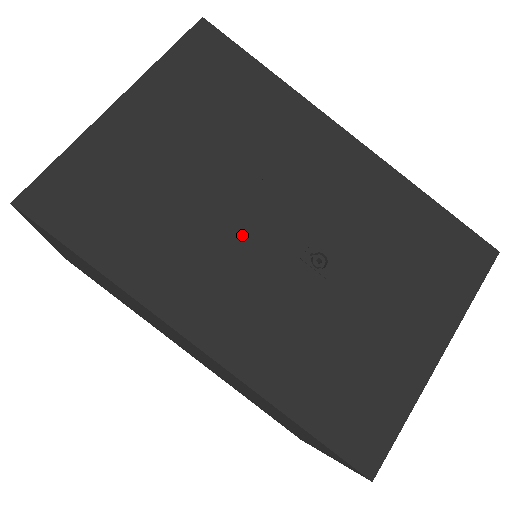
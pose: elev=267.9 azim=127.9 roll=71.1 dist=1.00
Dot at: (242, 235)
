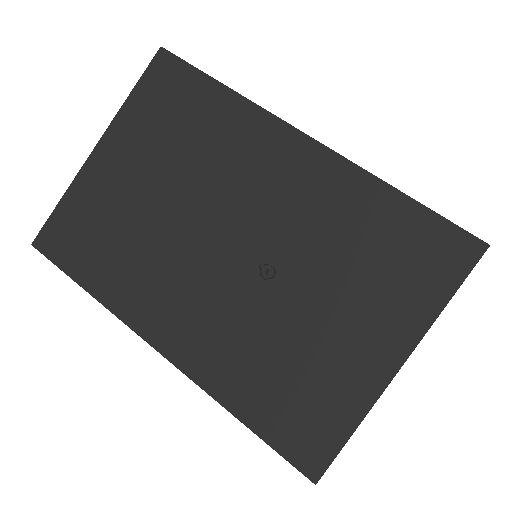
Dot at: (196, 253)
